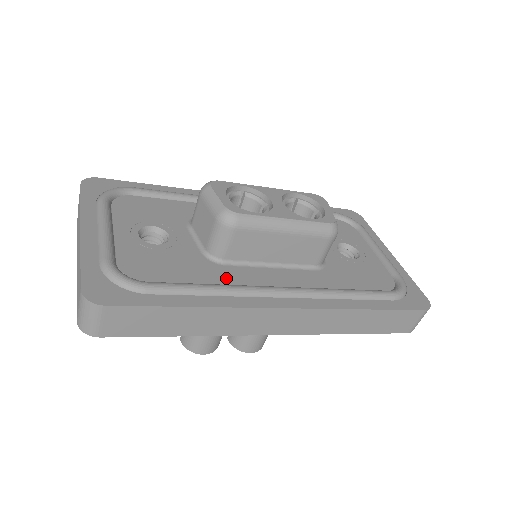
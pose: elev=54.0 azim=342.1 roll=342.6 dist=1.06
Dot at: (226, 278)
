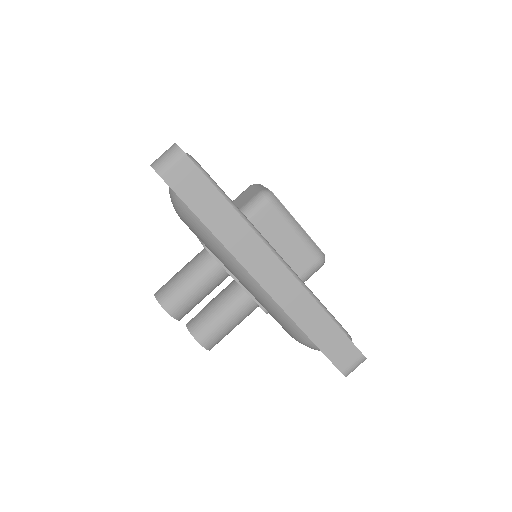
Dot at: occluded
